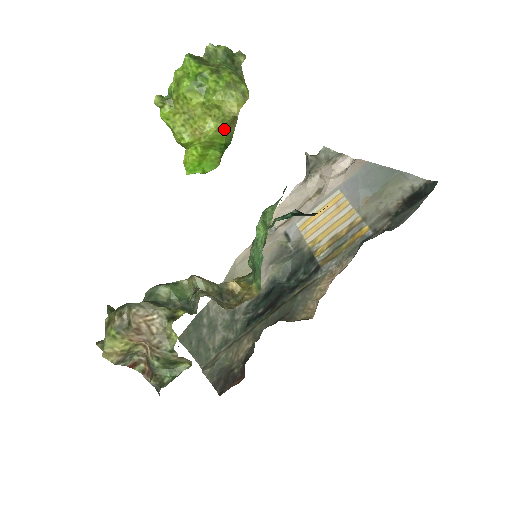
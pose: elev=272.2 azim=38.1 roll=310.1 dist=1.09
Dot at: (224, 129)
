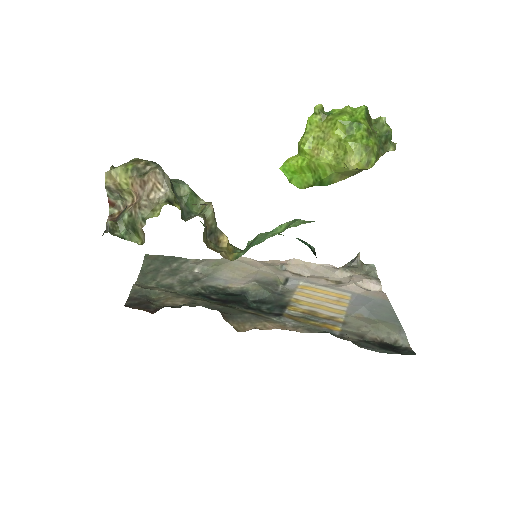
Dot at: (333, 170)
